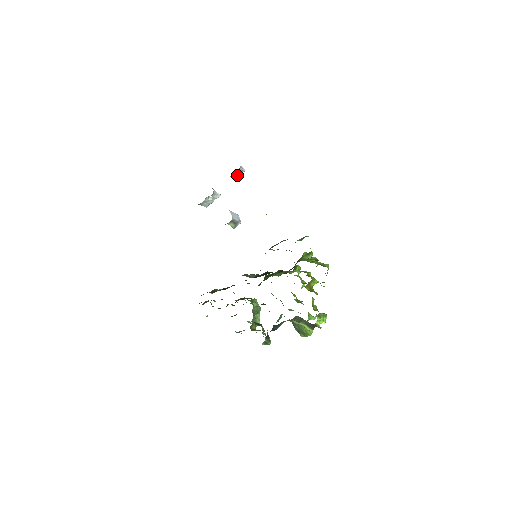
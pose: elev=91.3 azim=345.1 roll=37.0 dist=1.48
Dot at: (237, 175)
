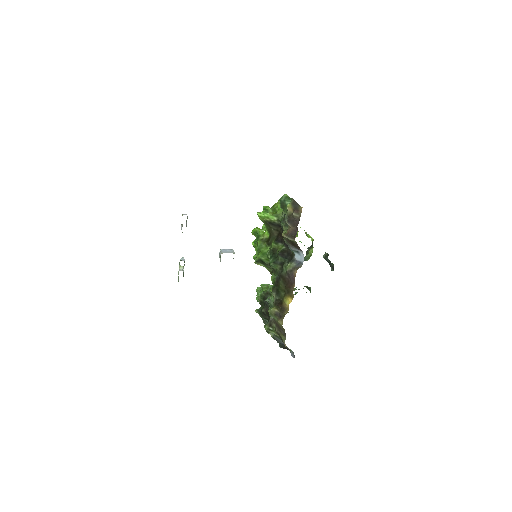
Dot at: (186, 225)
